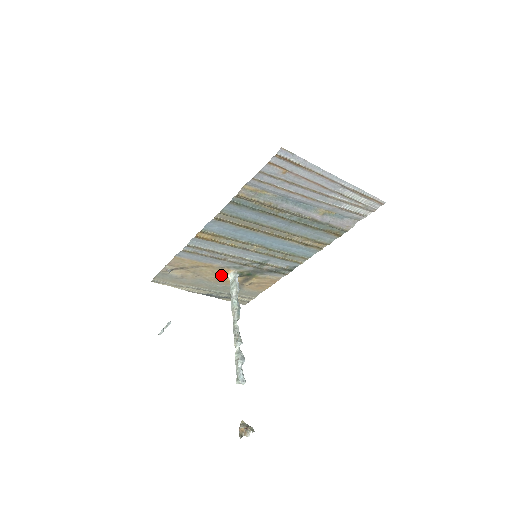
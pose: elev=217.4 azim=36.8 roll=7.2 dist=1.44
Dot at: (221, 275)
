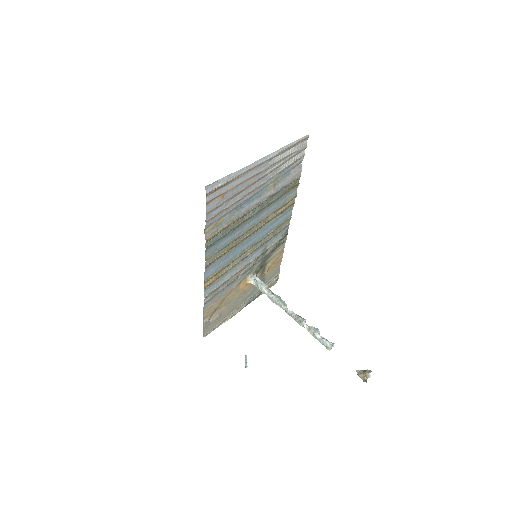
Dot at: (244, 286)
